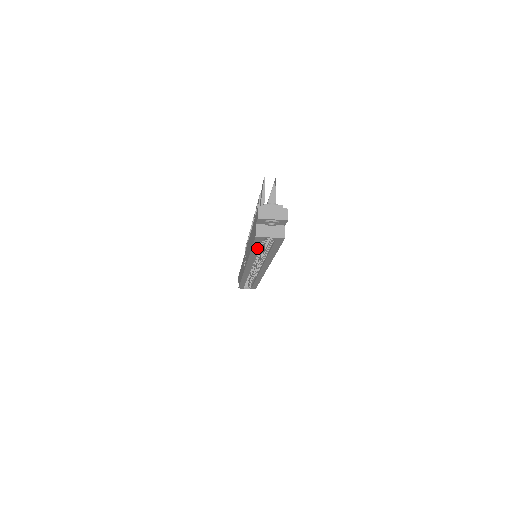
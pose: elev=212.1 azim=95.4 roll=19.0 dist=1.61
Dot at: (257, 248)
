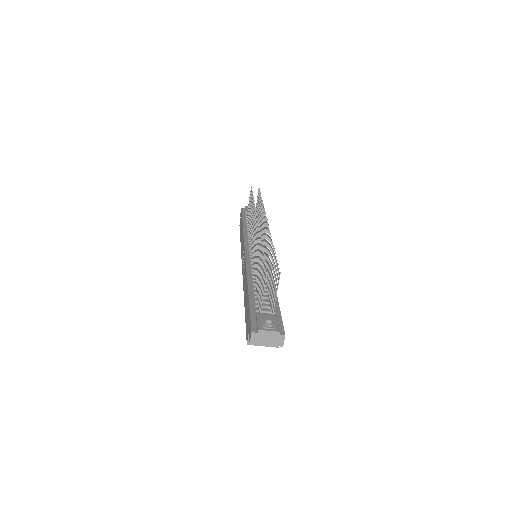
Dot at: occluded
